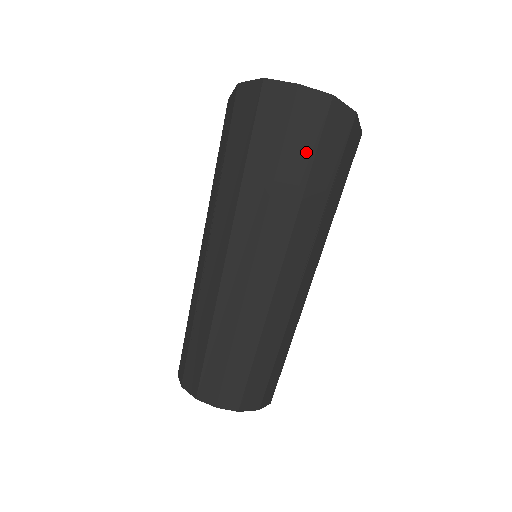
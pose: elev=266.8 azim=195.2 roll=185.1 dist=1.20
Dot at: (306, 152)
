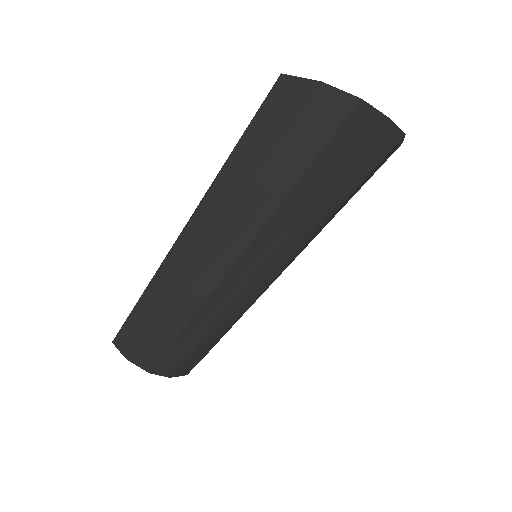
Dot at: (356, 181)
